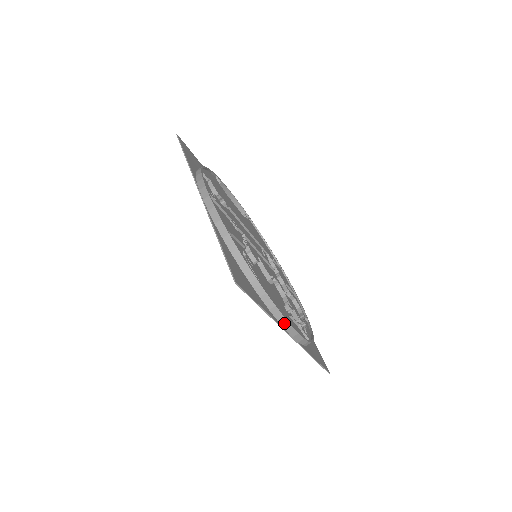
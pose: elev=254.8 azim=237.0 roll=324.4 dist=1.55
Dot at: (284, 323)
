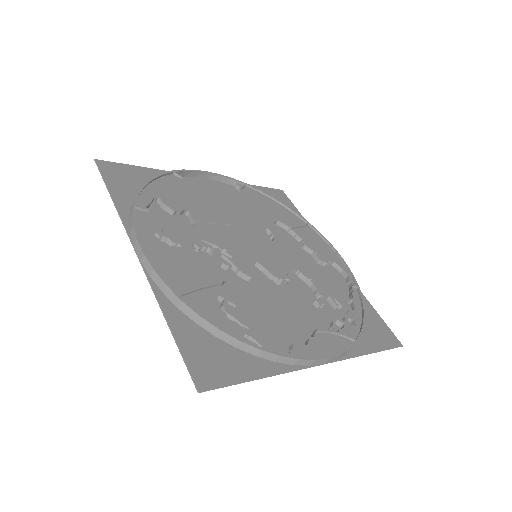
Dot at: (303, 362)
